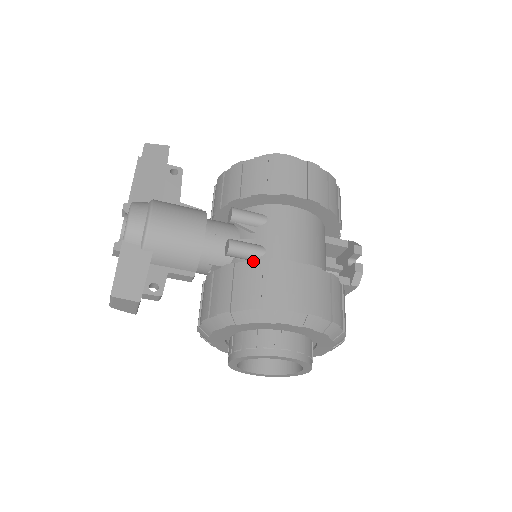
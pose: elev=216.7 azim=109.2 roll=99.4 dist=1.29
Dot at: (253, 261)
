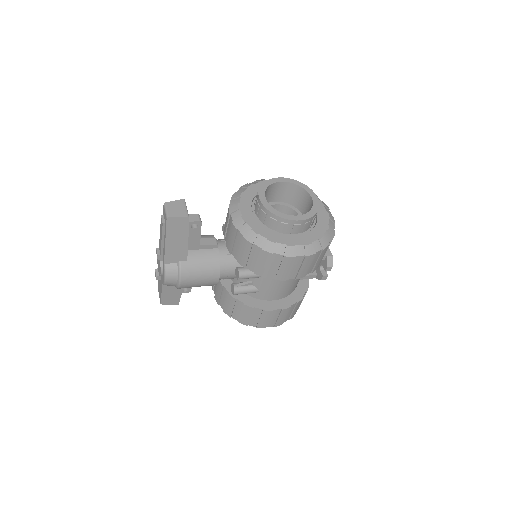
Dot at: (247, 307)
